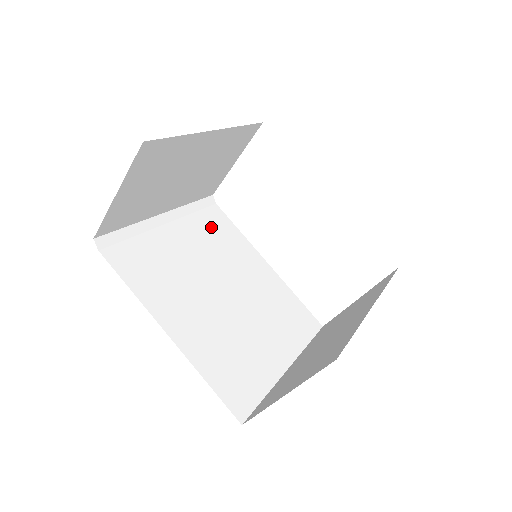
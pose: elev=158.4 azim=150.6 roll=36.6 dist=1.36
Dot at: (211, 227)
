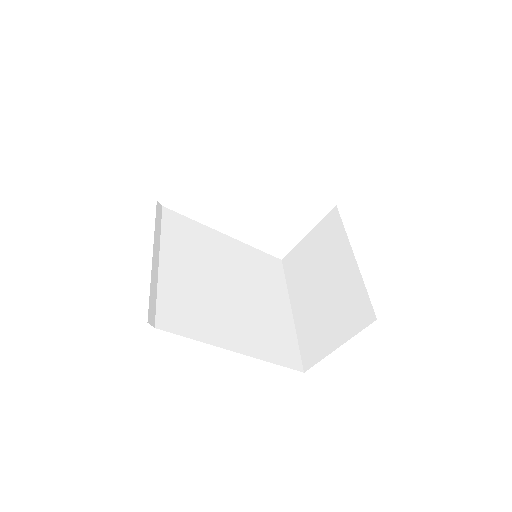
Dot at: (179, 234)
